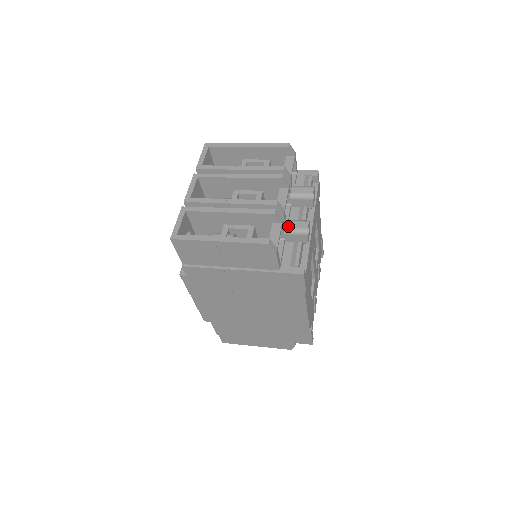
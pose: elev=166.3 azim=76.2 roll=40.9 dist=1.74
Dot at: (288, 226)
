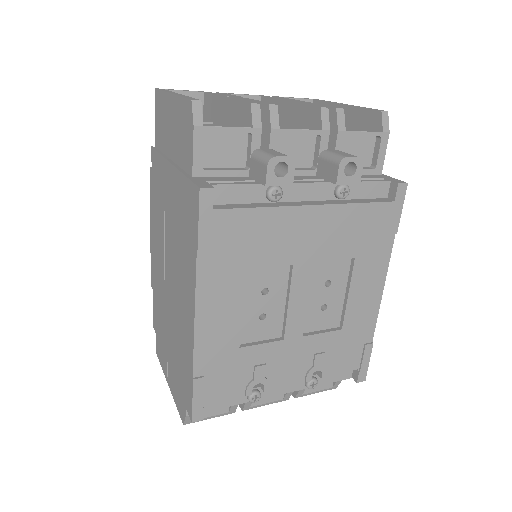
Dot at: (264, 149)
